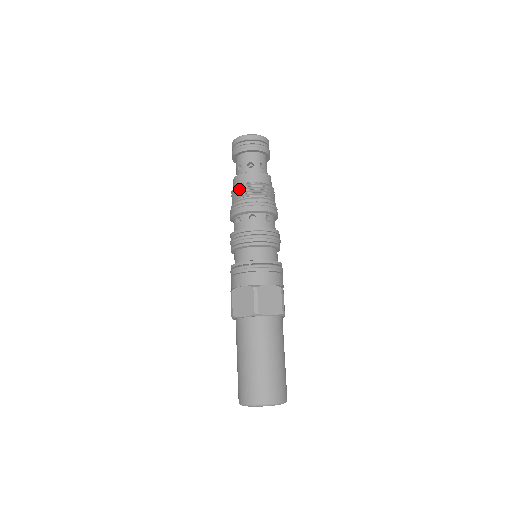
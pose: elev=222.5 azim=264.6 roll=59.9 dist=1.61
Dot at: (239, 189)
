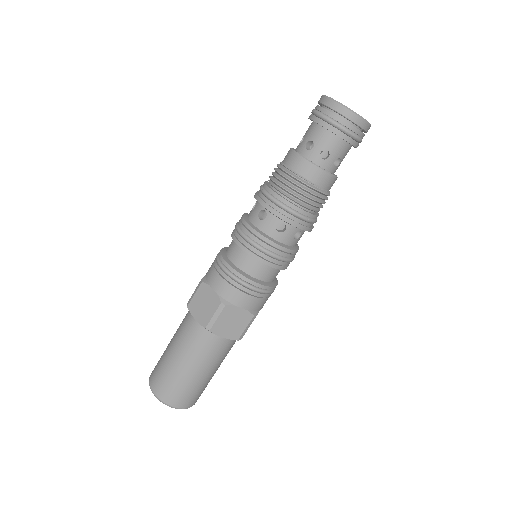
Dot at: (311, 193)
